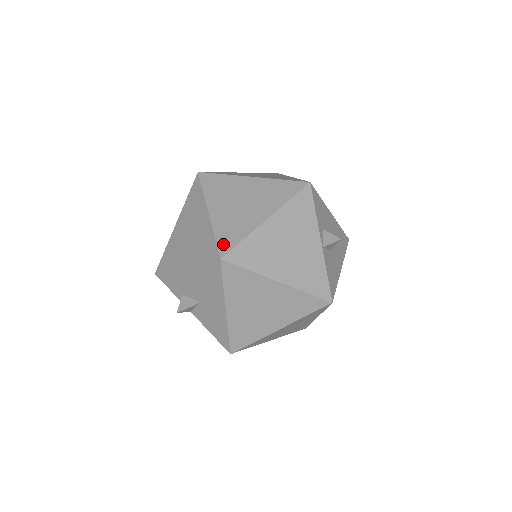
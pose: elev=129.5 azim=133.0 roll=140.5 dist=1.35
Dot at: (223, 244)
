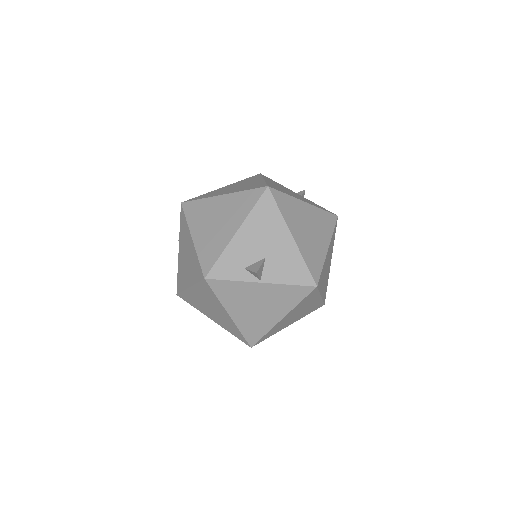
Dot at: (258, 187)
